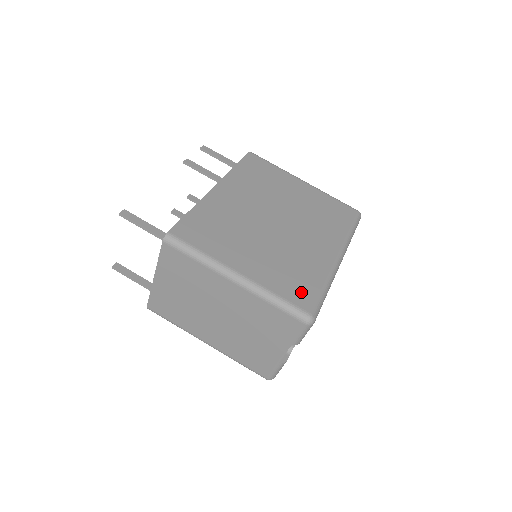
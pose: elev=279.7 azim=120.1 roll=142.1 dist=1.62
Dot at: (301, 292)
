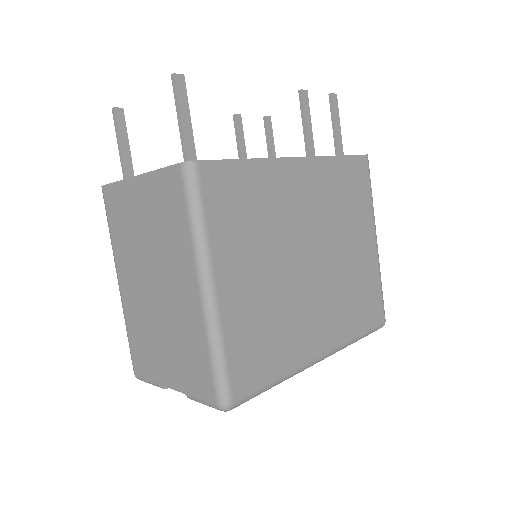
Dot at: (250, 367)
